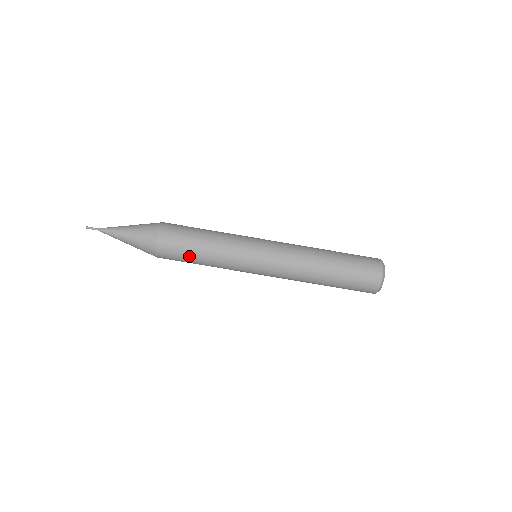
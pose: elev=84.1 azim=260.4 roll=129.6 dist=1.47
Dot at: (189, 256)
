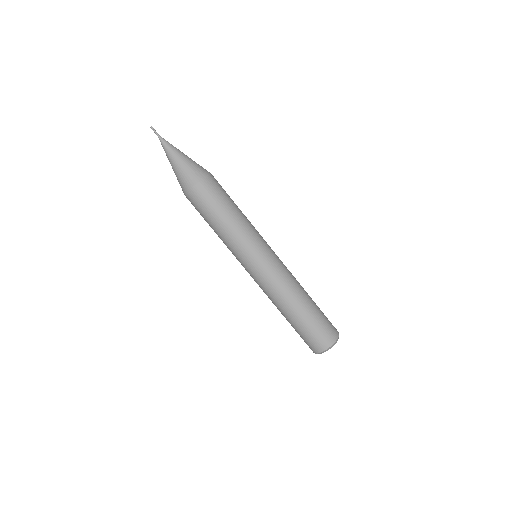
Dot at: (206, 218)
